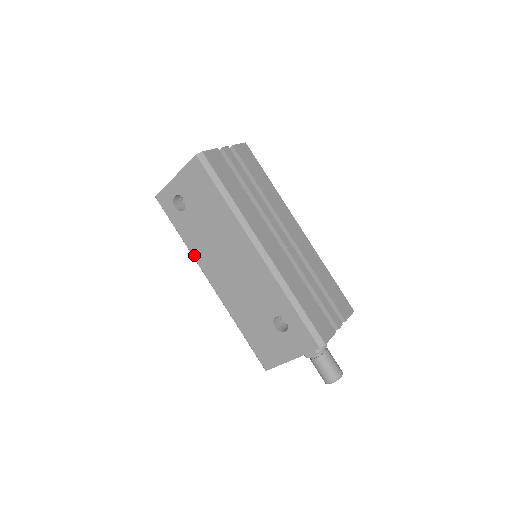
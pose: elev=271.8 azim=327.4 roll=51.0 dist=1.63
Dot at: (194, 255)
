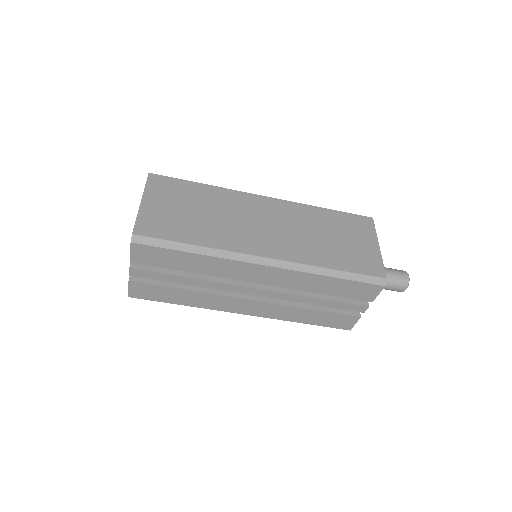
Dot at: occluded
